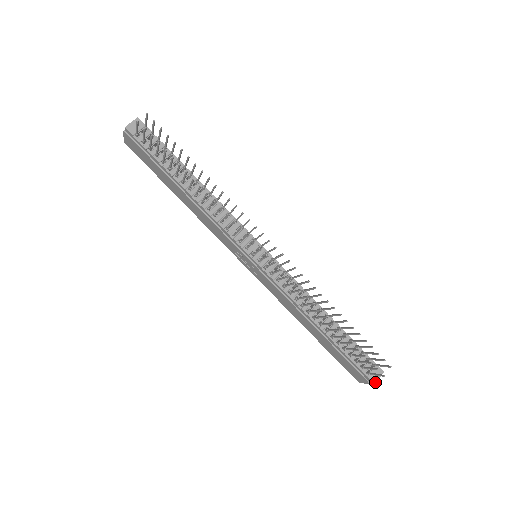
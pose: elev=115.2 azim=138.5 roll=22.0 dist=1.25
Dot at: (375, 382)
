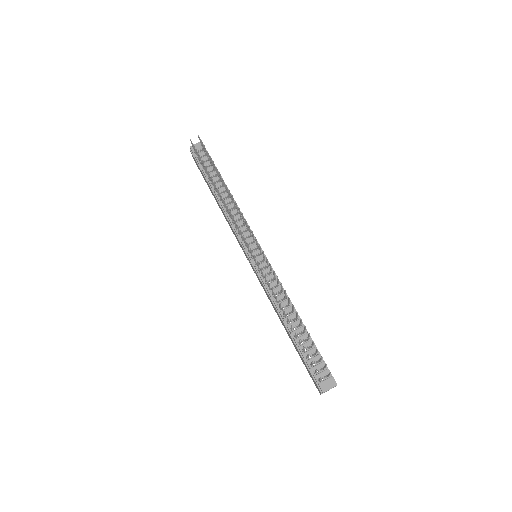
Dot at: (324, 391)
